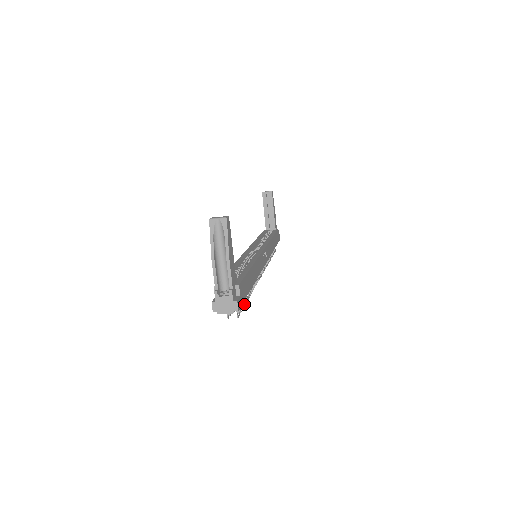
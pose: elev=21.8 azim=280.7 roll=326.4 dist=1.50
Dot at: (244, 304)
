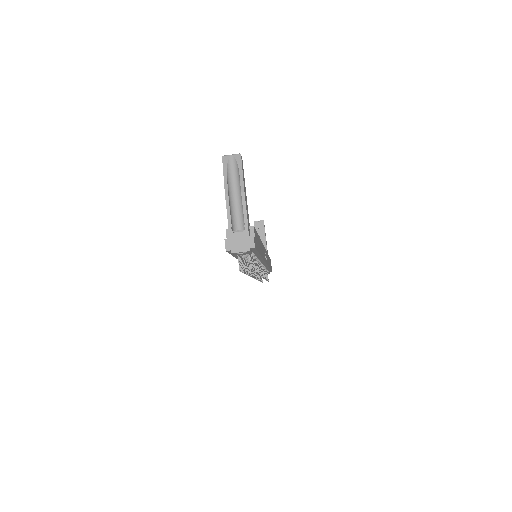
Dot at: (254, 269)
